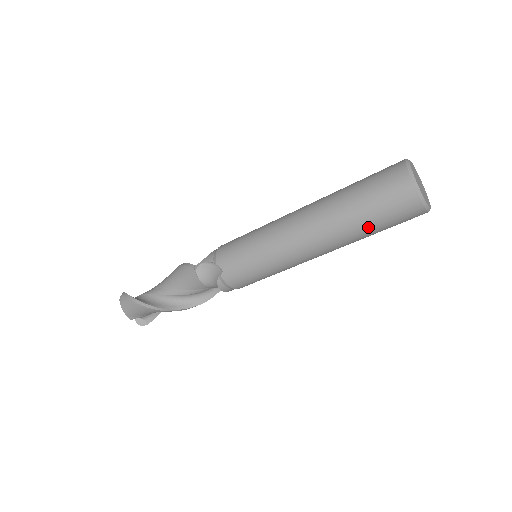
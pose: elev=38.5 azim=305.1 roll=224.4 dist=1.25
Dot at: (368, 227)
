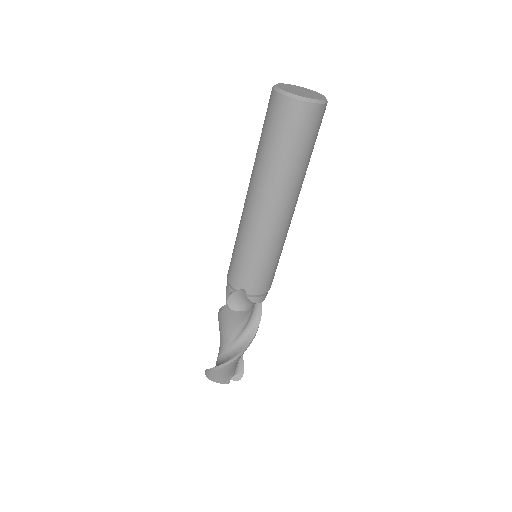
Dot at: (299, 158)
